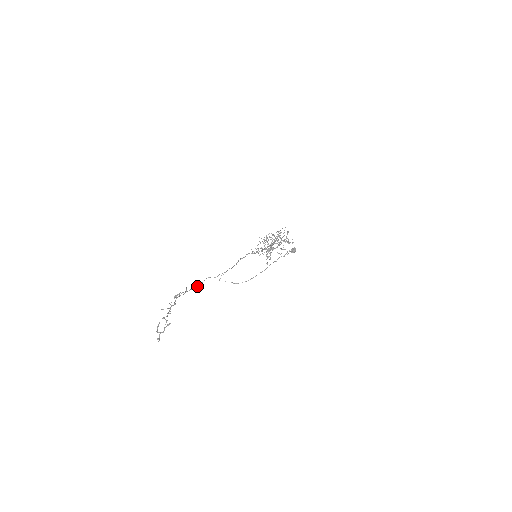
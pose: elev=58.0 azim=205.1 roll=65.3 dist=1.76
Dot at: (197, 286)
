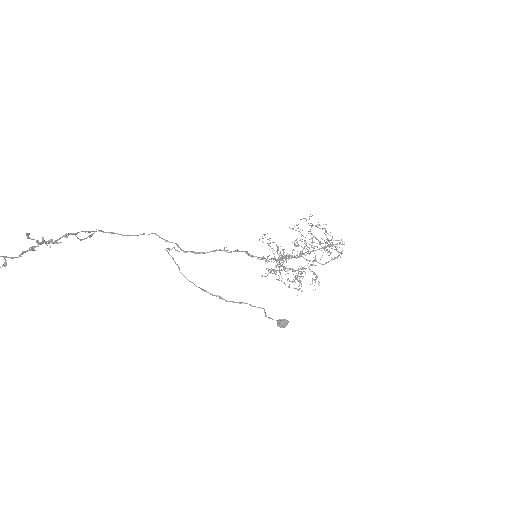
Dot at: occluded
